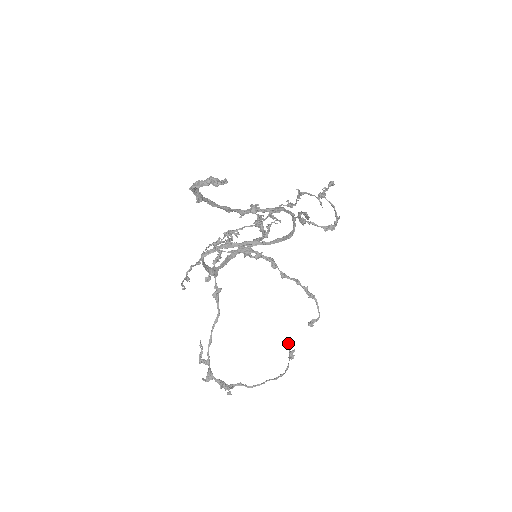
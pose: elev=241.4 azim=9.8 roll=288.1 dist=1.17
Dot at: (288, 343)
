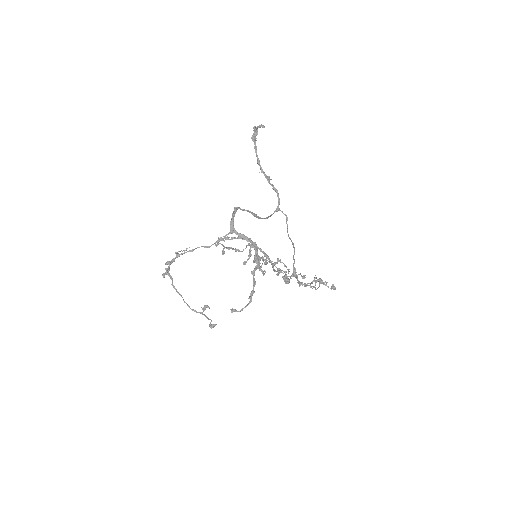
Dot at: (213, 327)
